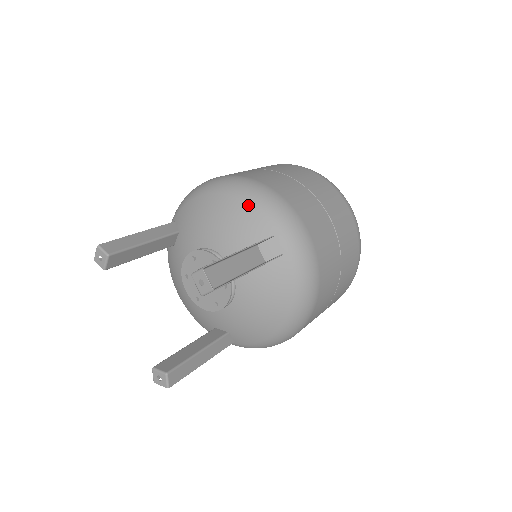
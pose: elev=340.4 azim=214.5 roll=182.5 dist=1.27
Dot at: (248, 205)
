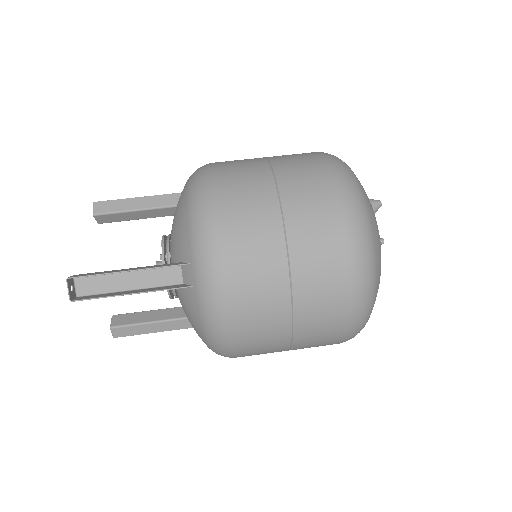
Dot at: (187, 218)
